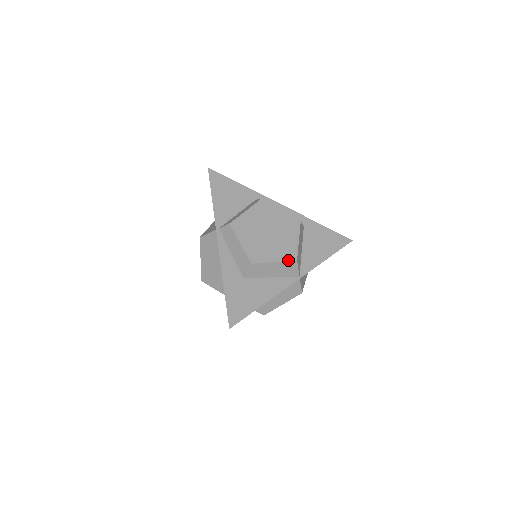
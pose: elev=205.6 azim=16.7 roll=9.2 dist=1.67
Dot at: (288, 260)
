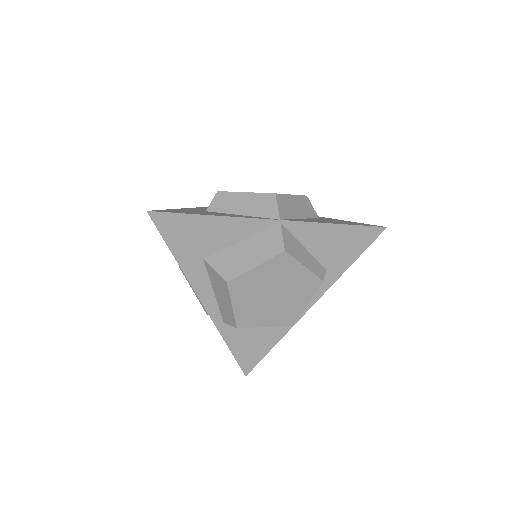
Dot at: (264, 193)
